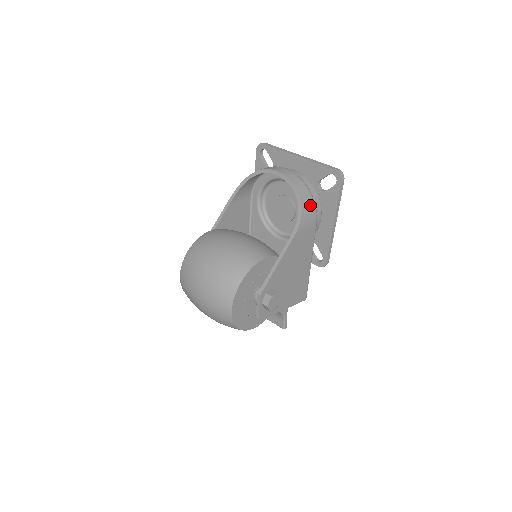
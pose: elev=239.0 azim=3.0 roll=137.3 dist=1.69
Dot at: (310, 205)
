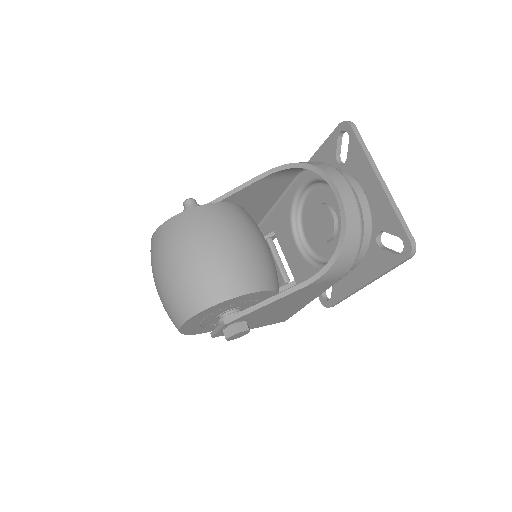
Dot at: (349, 259)
